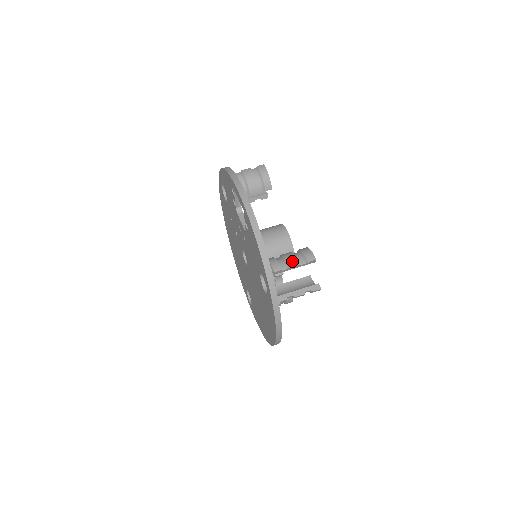
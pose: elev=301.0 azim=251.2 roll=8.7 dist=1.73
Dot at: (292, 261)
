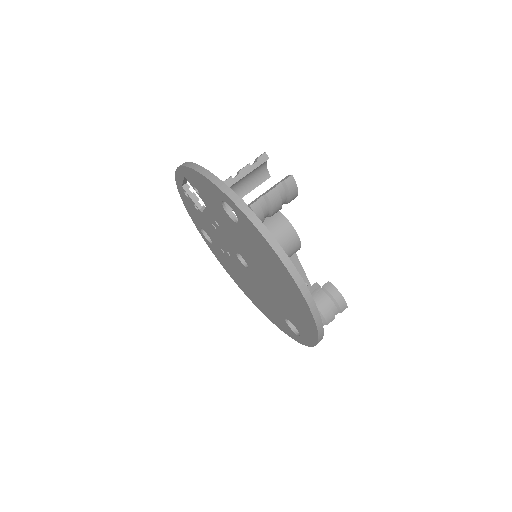
Dot at: (242, 168)
